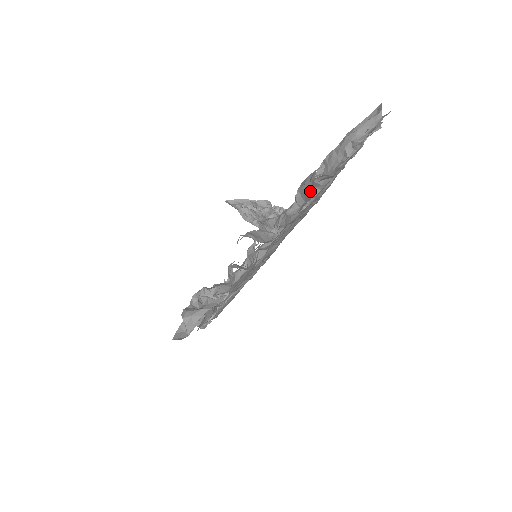
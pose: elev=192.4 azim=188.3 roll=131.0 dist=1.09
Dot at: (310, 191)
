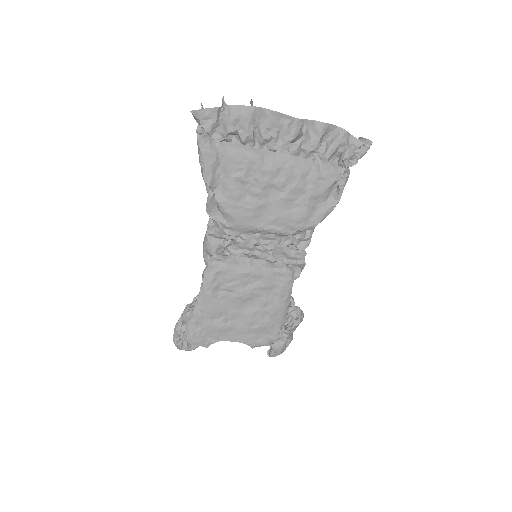
Dot at: occluded
